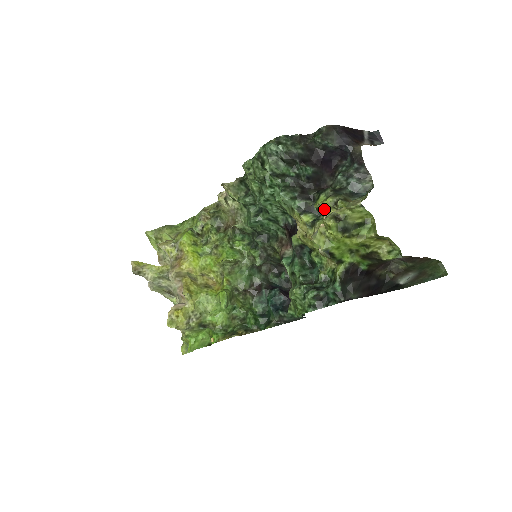
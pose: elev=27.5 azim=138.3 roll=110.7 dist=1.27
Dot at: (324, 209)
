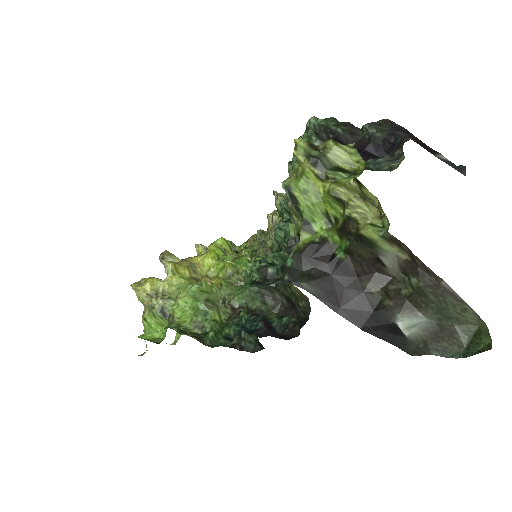
Dot at: occluded
